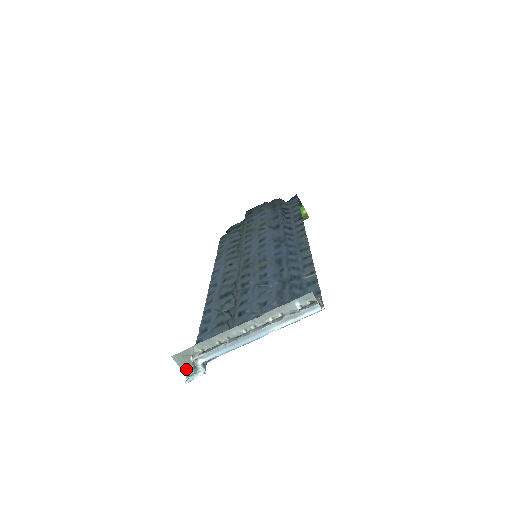
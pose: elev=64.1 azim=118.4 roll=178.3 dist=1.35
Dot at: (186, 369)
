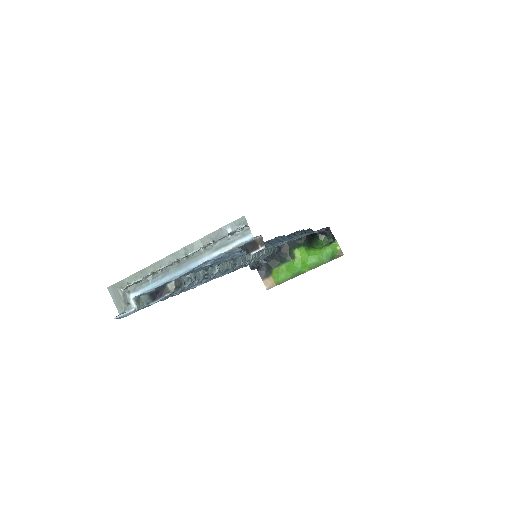
Dot at: (120, 305)
